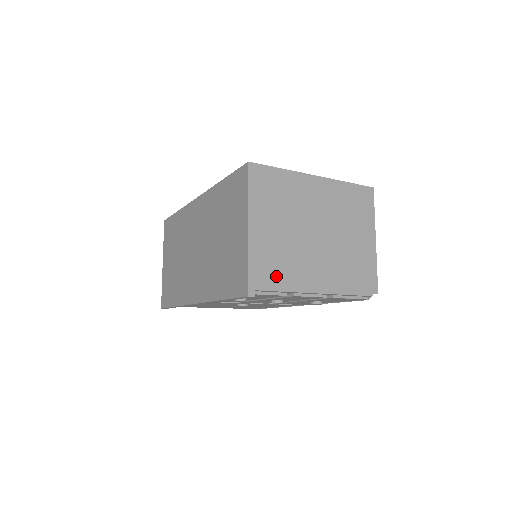
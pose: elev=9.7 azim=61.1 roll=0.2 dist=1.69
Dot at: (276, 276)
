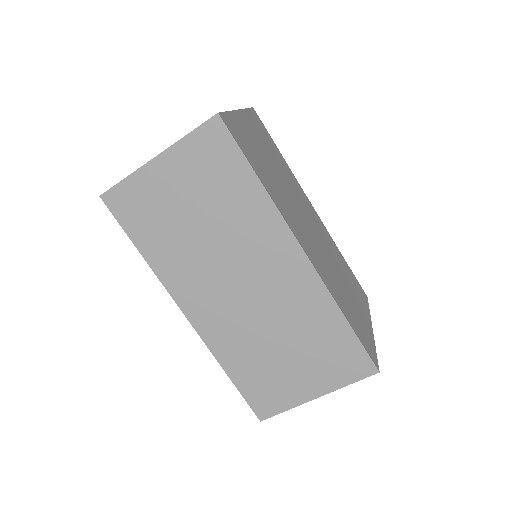
Dot at: occluded
